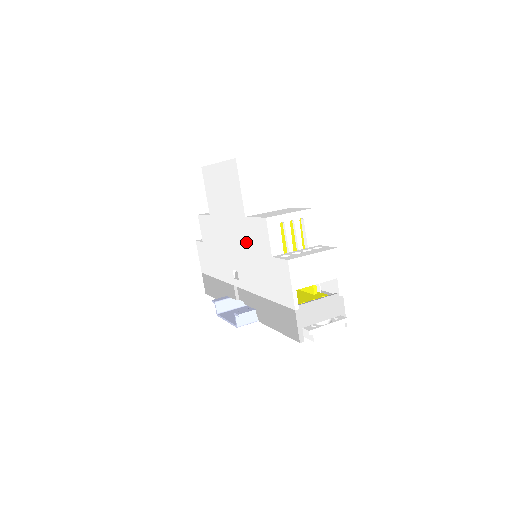
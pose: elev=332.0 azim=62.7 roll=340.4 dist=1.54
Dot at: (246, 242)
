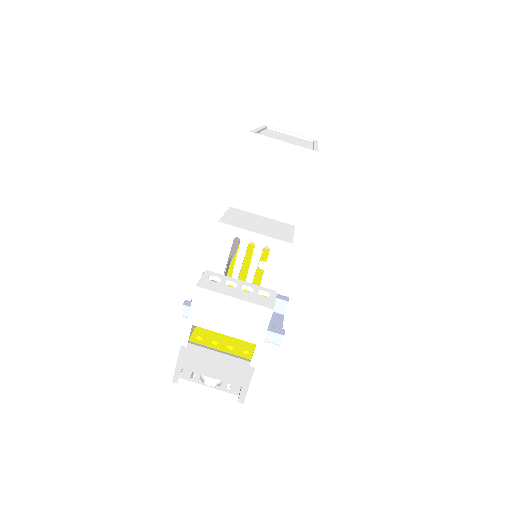
Dot at: occluded
